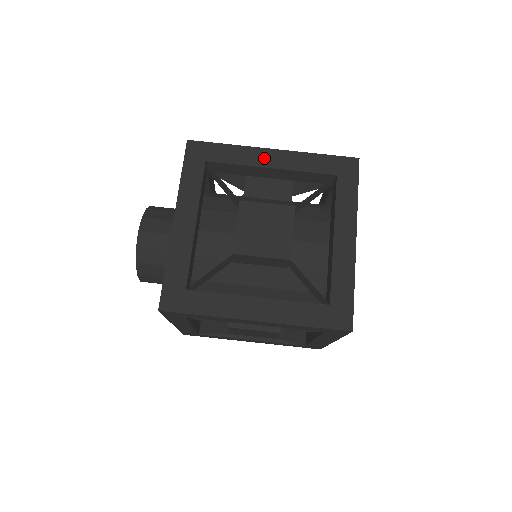
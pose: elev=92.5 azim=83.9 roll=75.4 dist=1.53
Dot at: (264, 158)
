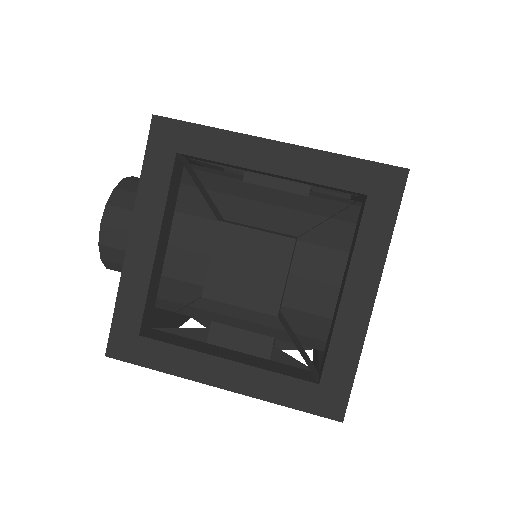
Dot at: occluded
